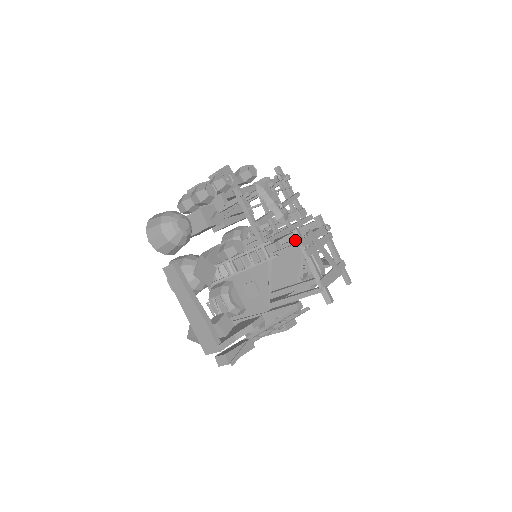
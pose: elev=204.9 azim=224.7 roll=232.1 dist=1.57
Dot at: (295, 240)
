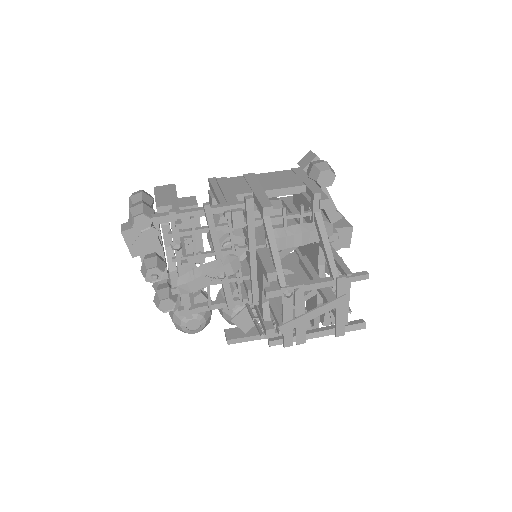
Dot at: occluded
